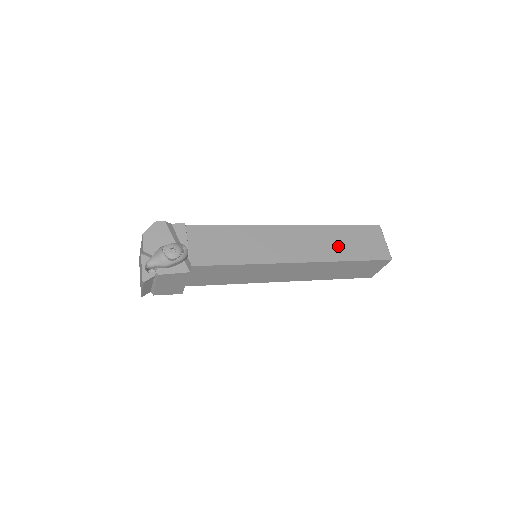
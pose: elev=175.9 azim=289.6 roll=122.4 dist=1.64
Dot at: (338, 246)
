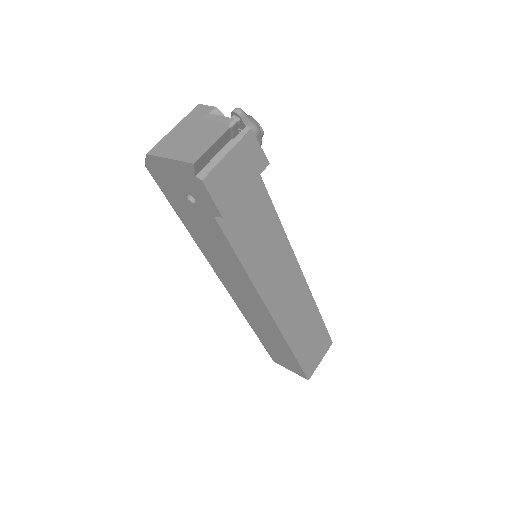
Dot at: occluded
